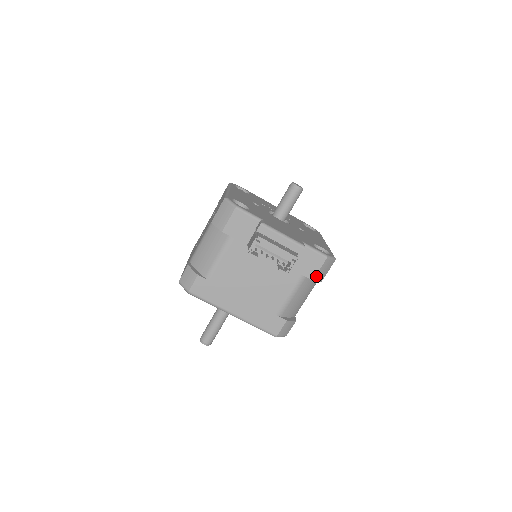
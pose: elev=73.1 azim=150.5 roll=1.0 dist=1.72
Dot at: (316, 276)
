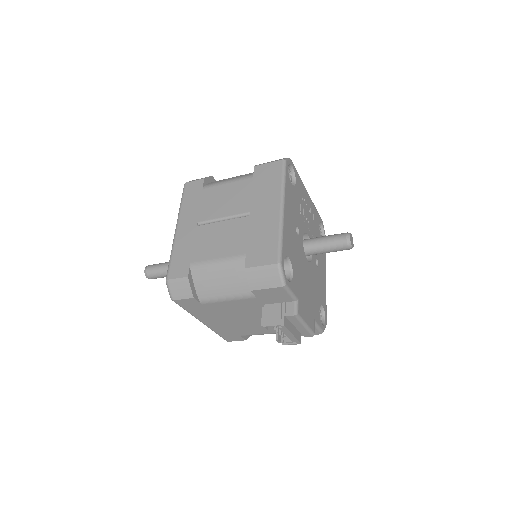
Dot at: occluded
